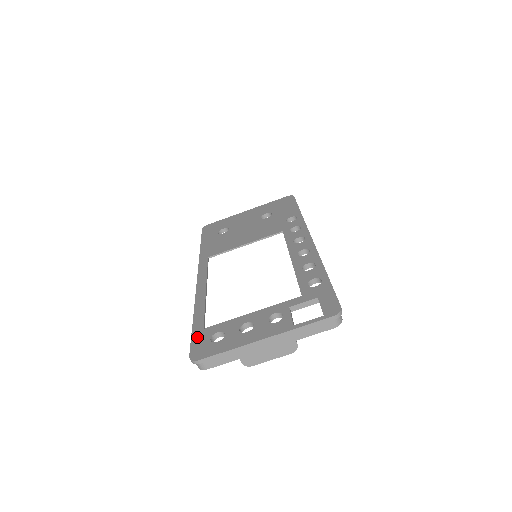
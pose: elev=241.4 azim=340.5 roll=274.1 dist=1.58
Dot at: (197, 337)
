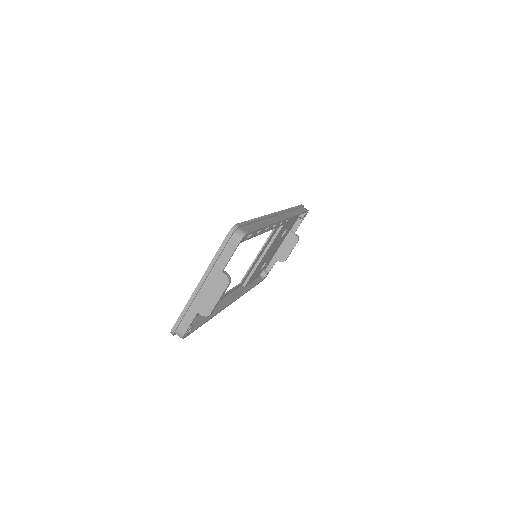
Dot at: occluded
